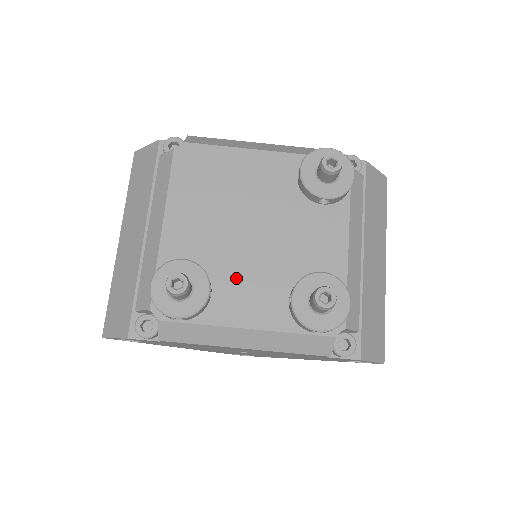
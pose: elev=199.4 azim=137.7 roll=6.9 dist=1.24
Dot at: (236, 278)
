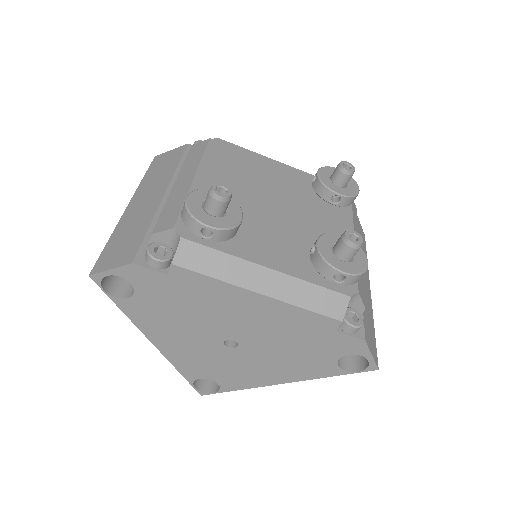
Dot at: (259, 230)
